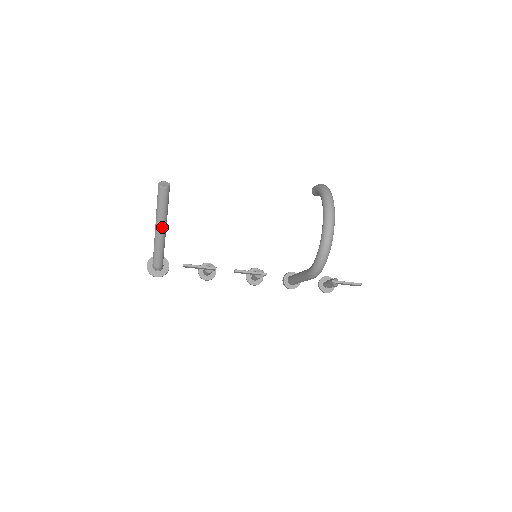
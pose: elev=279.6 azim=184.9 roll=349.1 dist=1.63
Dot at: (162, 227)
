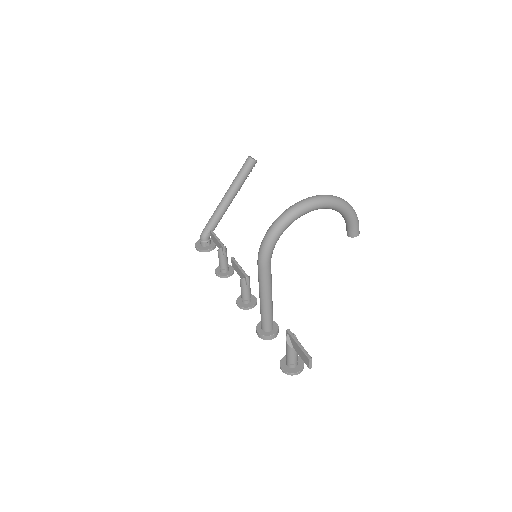
Dot at: (228, 194)
